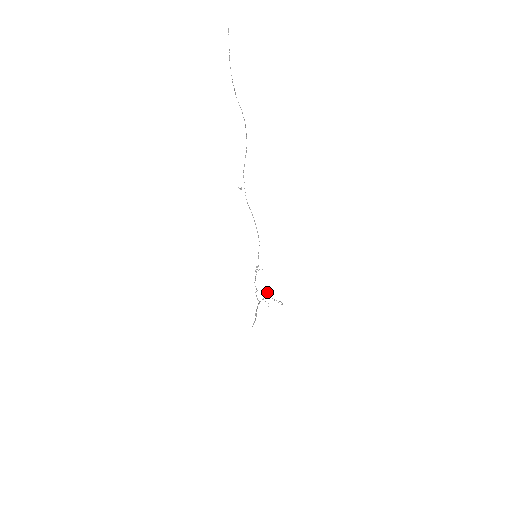
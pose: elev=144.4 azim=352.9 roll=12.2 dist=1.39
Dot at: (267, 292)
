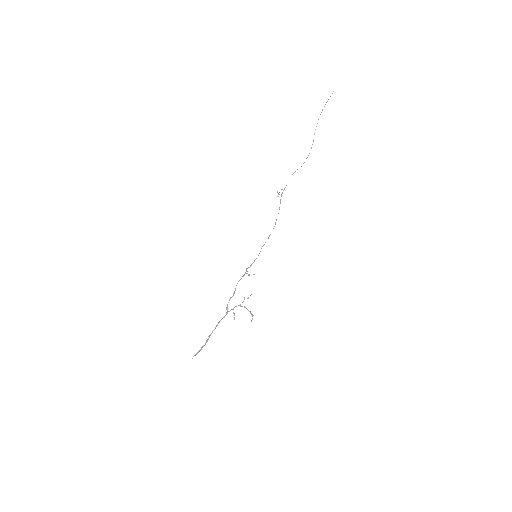
Dot at: (243, 301)
